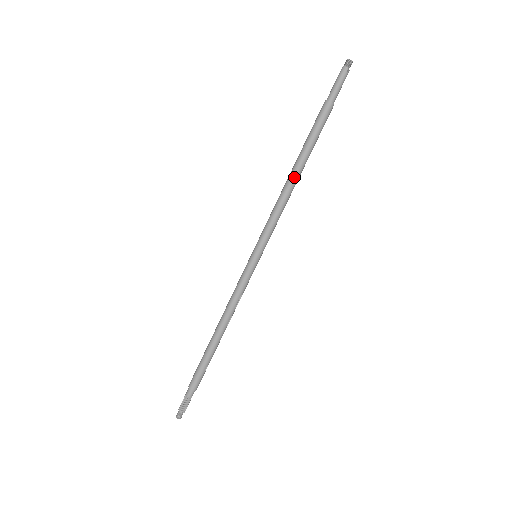
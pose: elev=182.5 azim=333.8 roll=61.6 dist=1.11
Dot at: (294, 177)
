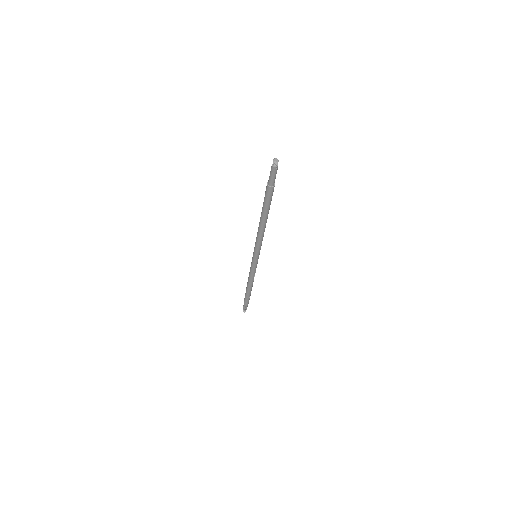
Dot at: (262, 225)
